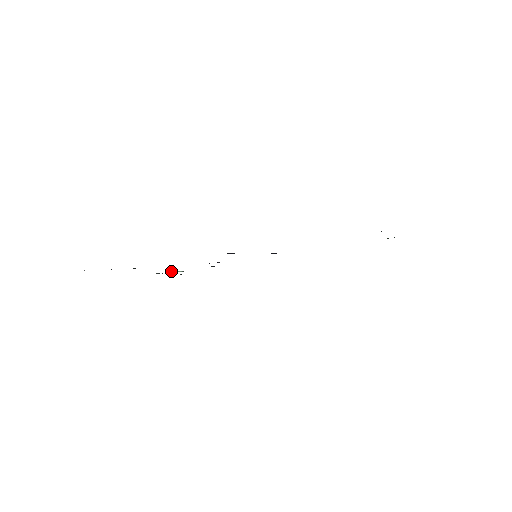
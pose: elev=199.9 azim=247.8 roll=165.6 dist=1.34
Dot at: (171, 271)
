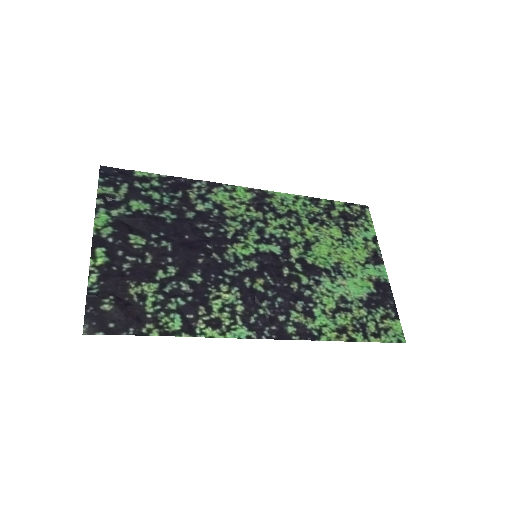
Dot at: (124, 210)
